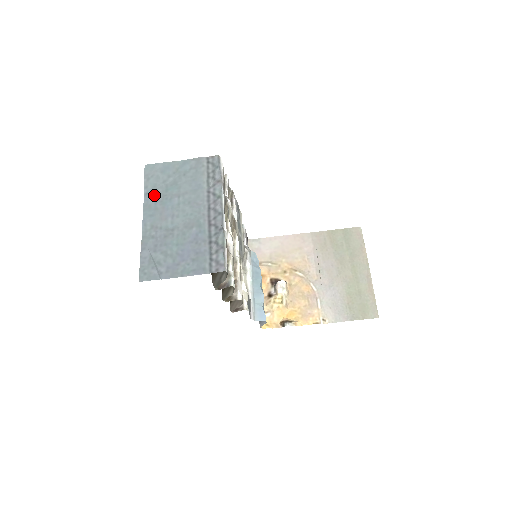
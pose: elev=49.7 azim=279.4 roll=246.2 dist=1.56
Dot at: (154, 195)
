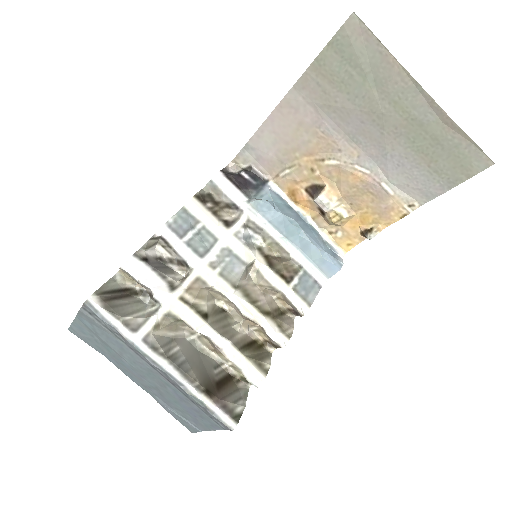
Dot at: (109, 357)
